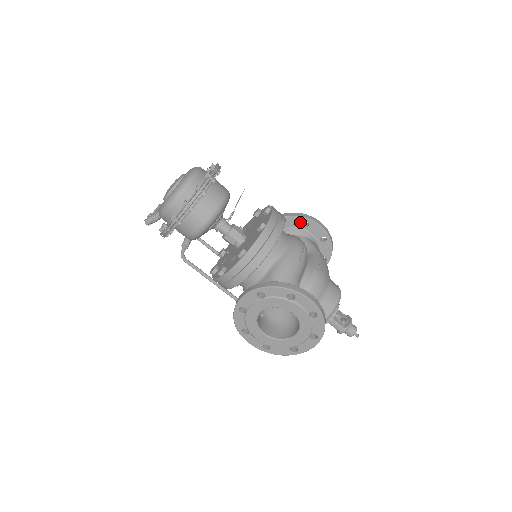
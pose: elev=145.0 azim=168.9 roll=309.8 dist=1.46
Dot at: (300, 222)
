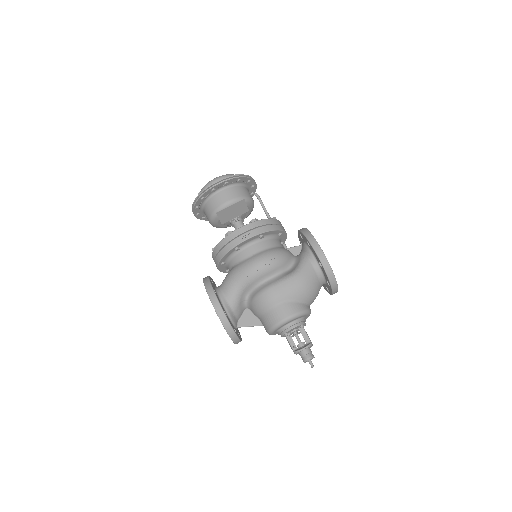
Dot at: (306, 240)
